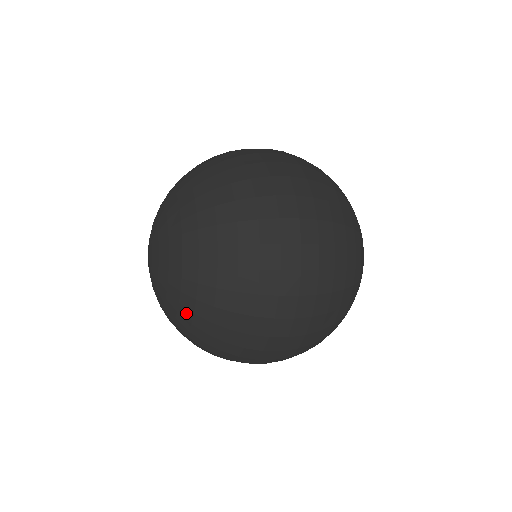
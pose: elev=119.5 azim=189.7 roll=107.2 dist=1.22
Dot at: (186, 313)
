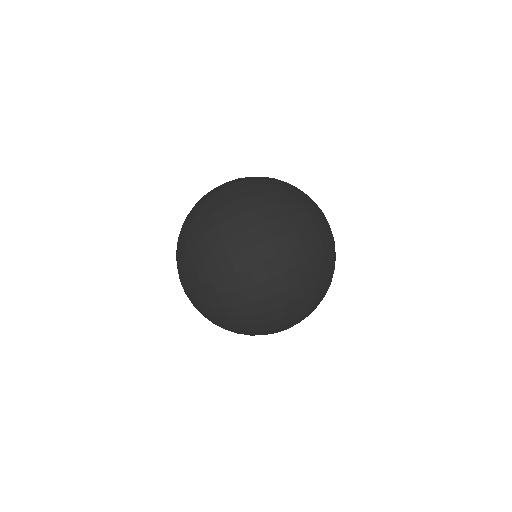
Dot at: occluded
